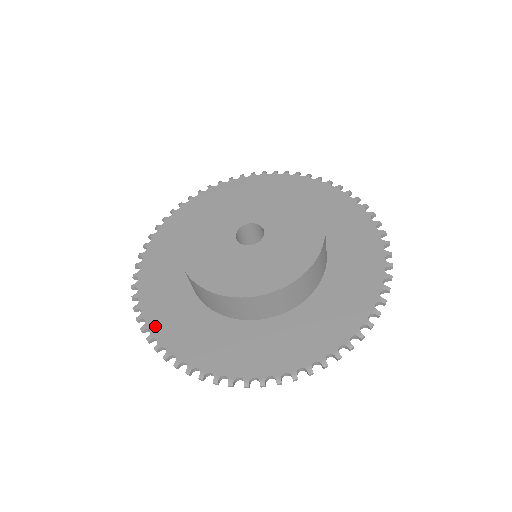
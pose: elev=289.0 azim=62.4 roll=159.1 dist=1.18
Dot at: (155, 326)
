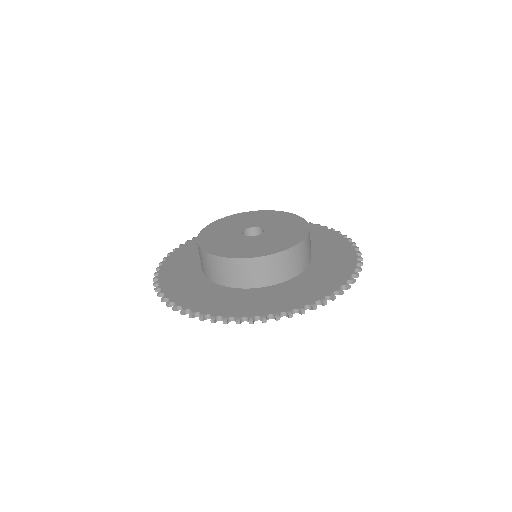
Dot at: (163, 278)
